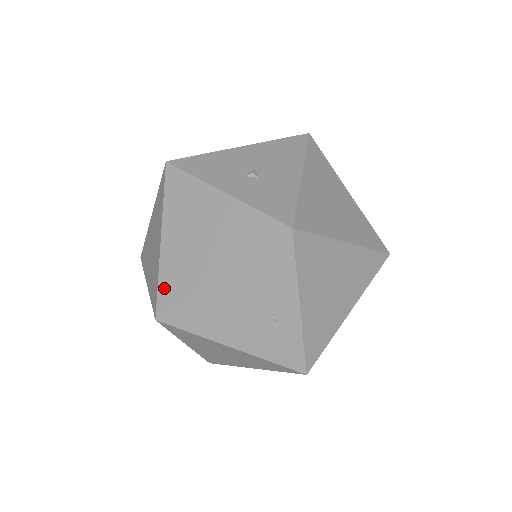
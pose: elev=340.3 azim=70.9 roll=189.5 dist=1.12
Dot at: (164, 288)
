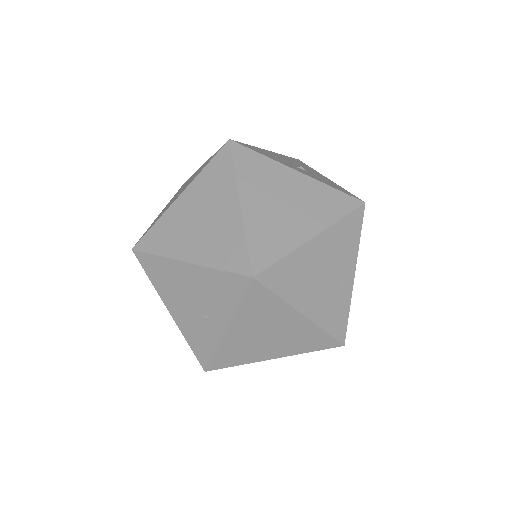
Dot at: (256, 247)
